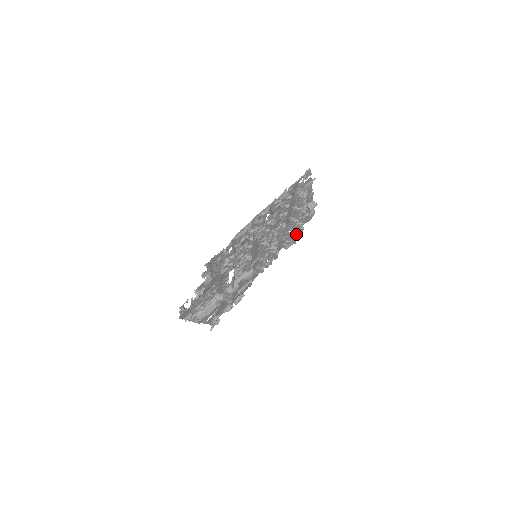
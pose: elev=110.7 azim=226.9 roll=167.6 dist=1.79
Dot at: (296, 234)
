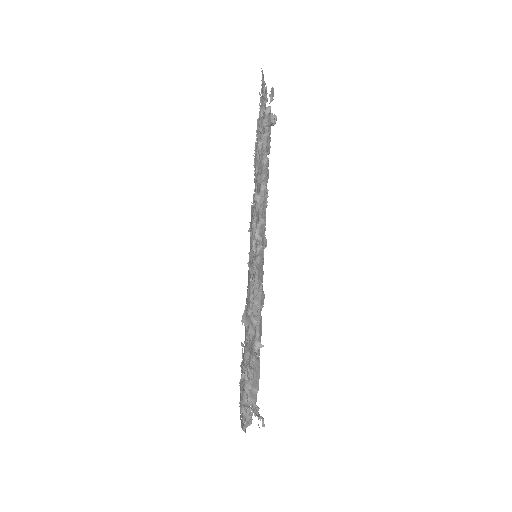
Dot at: occluded
